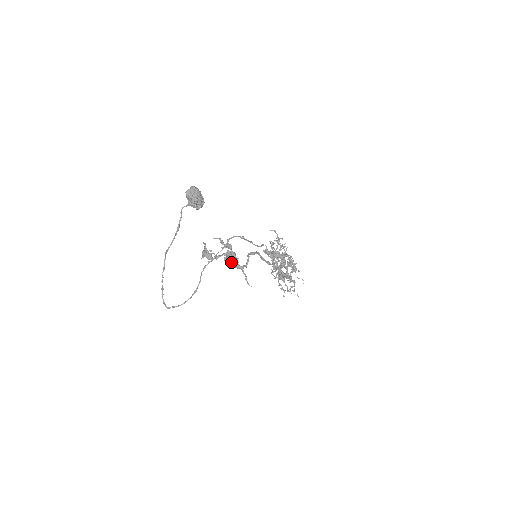
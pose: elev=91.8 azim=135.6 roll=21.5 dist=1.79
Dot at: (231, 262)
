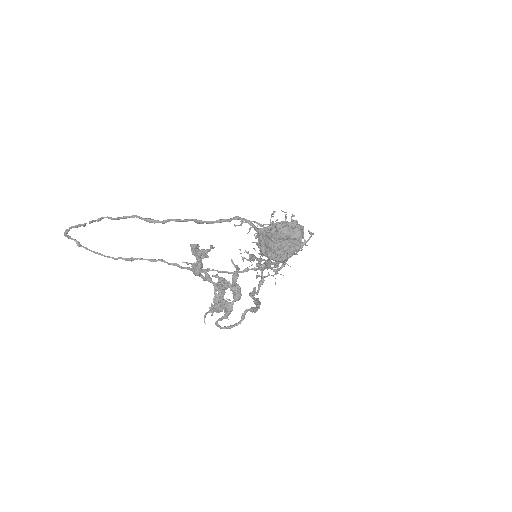
Dot at: (216, 290)
